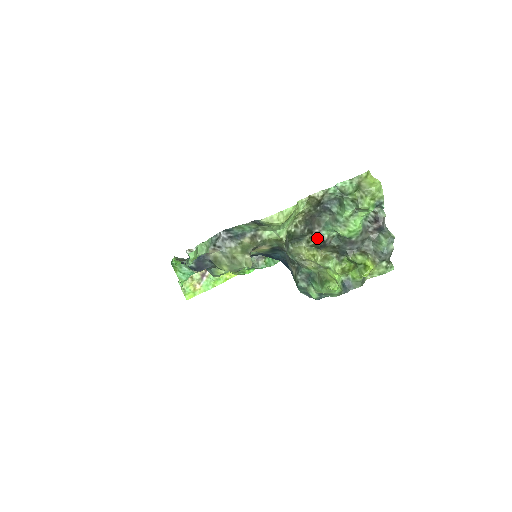
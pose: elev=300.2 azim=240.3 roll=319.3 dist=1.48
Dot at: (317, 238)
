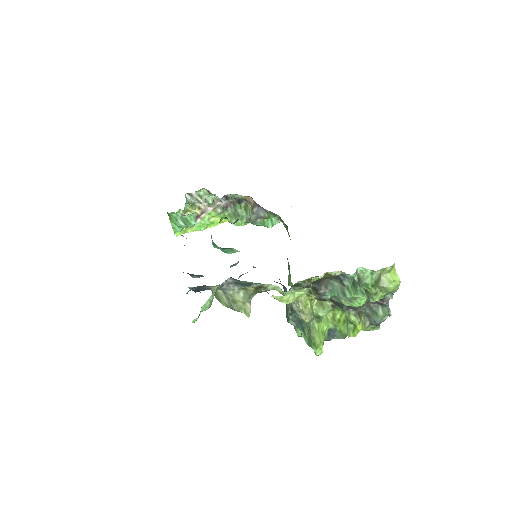
Dot at: (320, 296)
